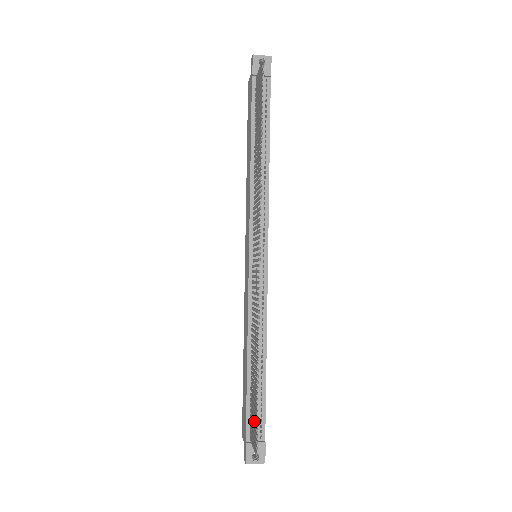
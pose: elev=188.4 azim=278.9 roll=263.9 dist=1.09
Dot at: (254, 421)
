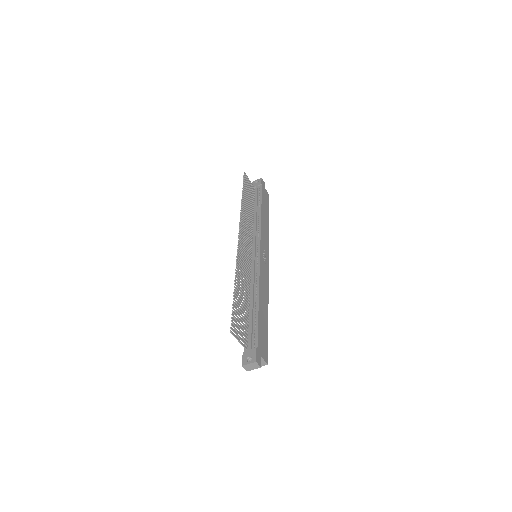
Dot at: (236, 320)
